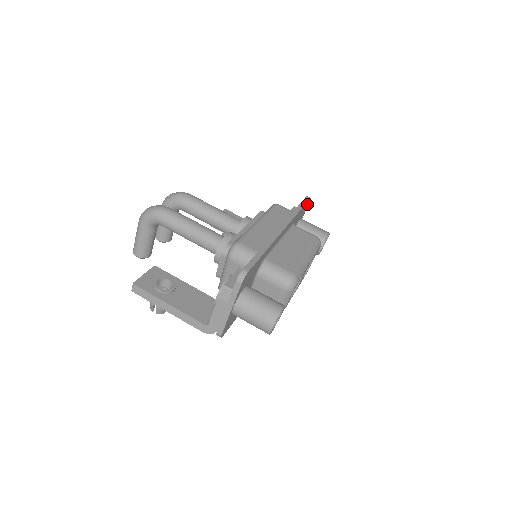
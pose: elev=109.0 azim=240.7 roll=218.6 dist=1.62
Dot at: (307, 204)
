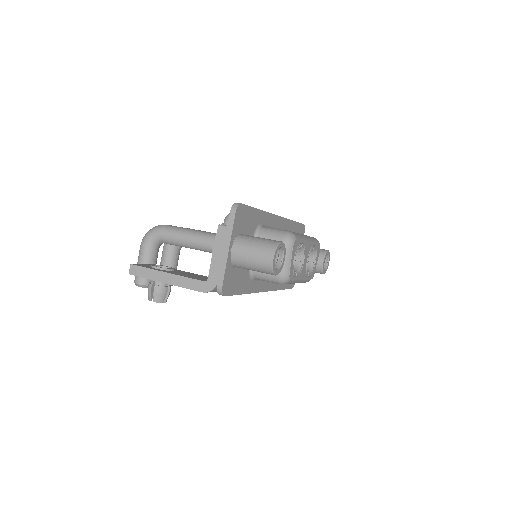
Dot at: (302, 231)
